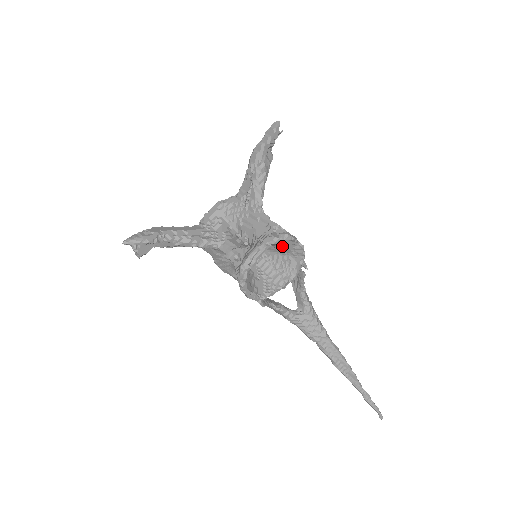
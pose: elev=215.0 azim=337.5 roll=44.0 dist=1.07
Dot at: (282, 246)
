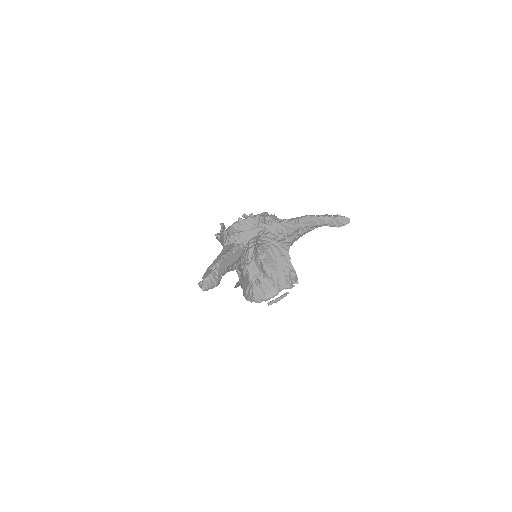
Dot at: occluded
